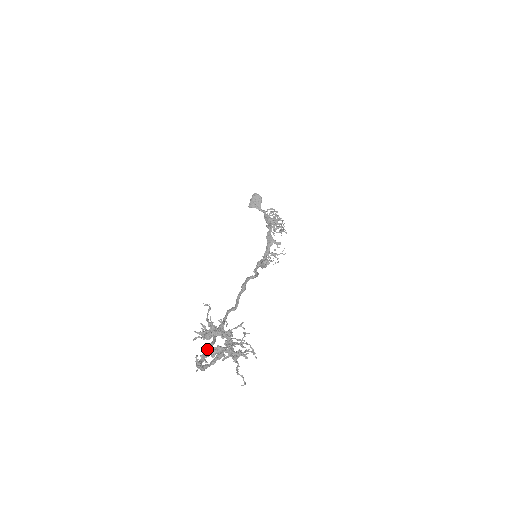
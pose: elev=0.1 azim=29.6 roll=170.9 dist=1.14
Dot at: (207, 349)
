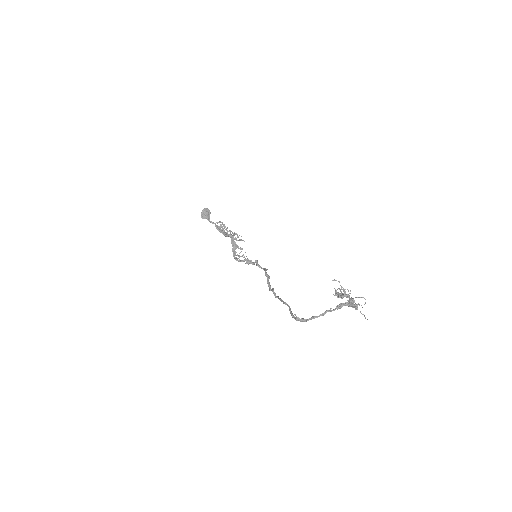
Dot at: (291, 311)
